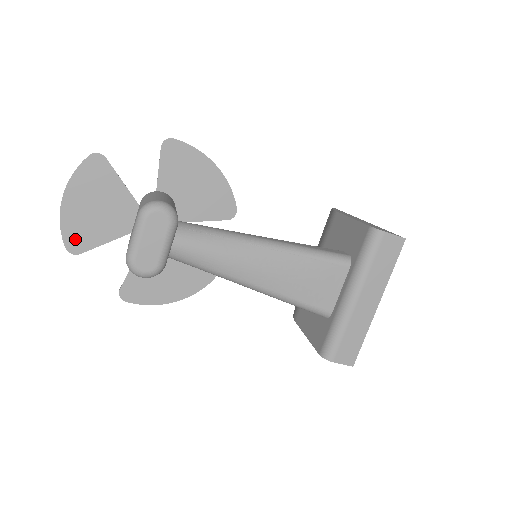
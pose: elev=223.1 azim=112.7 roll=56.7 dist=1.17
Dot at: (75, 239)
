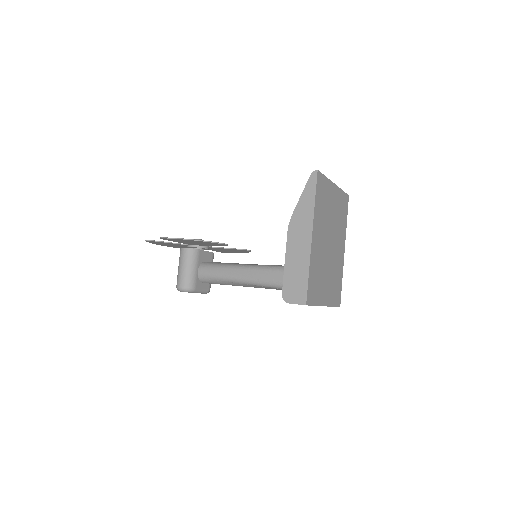
Dot at: occluded
